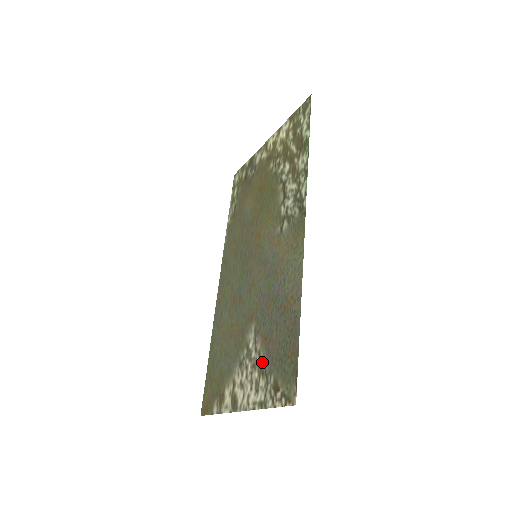
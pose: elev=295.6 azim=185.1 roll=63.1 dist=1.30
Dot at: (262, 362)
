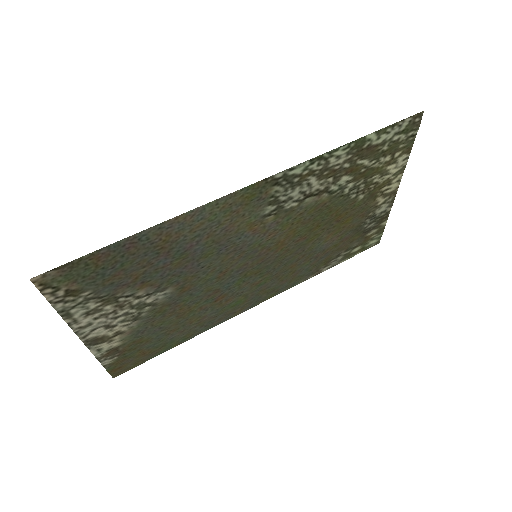
Dot at: (117, 295)
